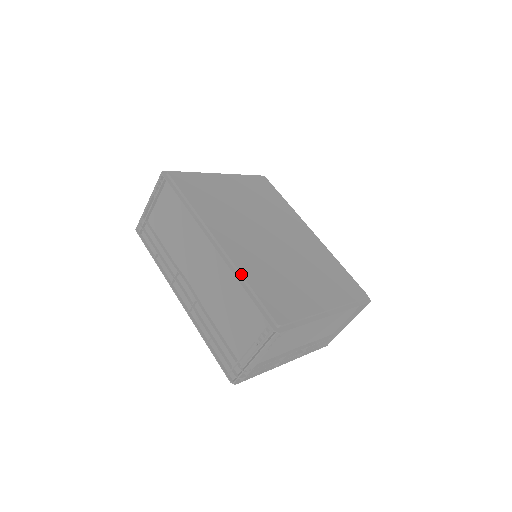
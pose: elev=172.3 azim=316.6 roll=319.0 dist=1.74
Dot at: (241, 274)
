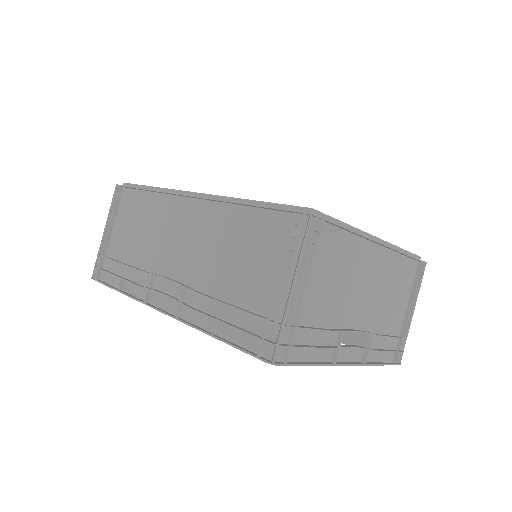
Dot at: (237, 198)
